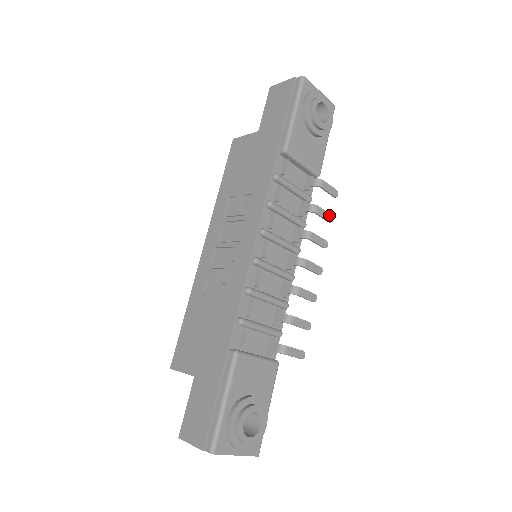
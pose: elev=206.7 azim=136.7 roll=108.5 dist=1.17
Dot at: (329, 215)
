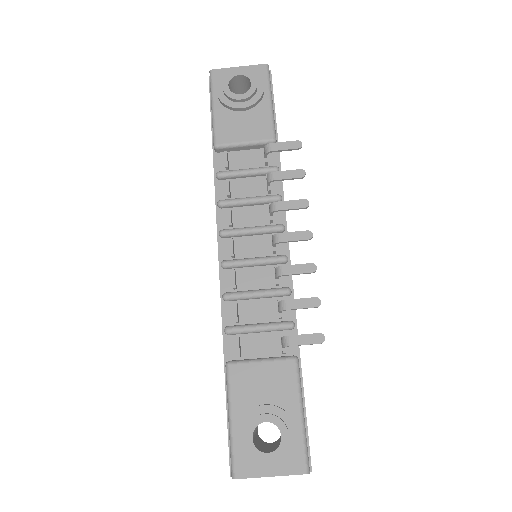
Dot at: (296, 171)
